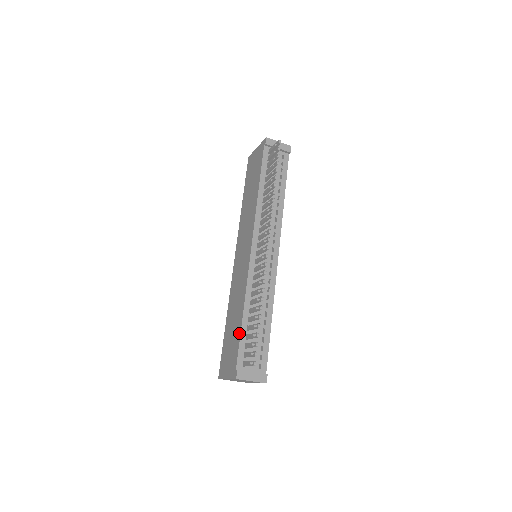
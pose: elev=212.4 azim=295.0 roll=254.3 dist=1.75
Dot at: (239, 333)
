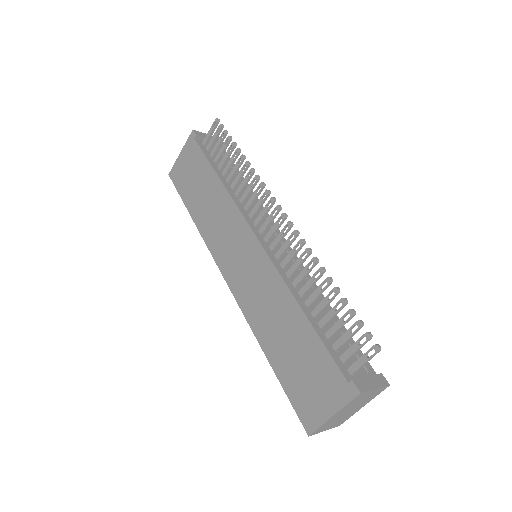
Dot at: (314, 337)
